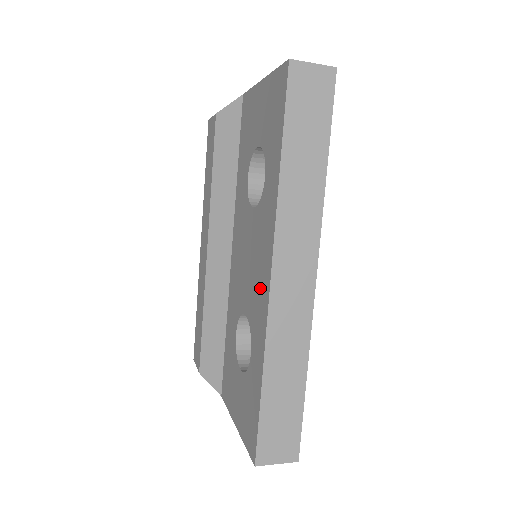
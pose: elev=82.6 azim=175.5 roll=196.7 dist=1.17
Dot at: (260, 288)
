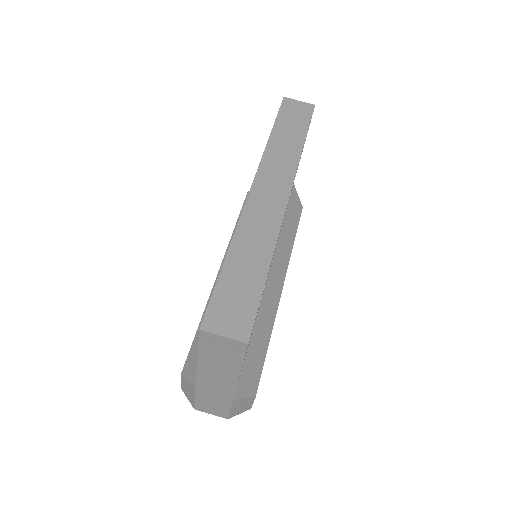
Dot at: occluded
